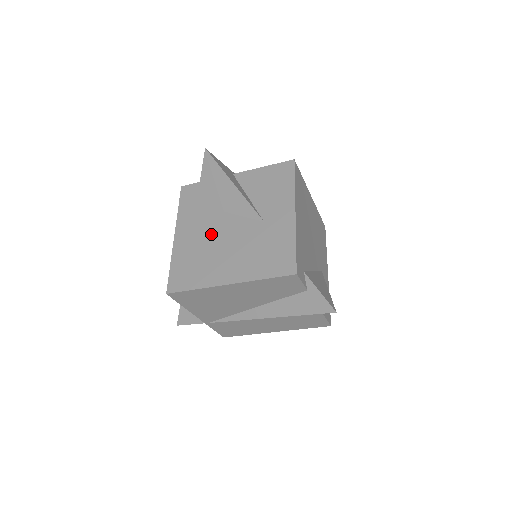
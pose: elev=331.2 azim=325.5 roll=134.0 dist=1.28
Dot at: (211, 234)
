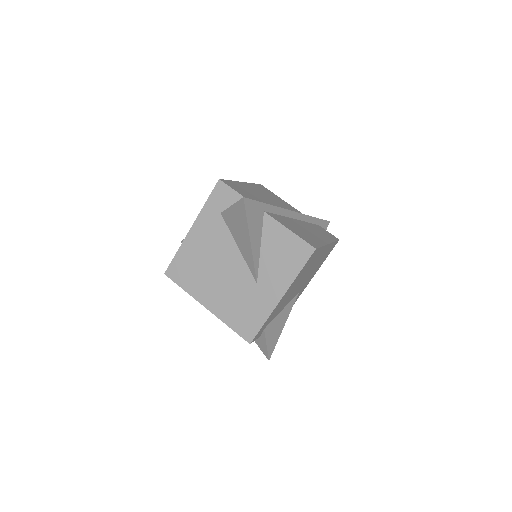
Dot at: (216, 255)
